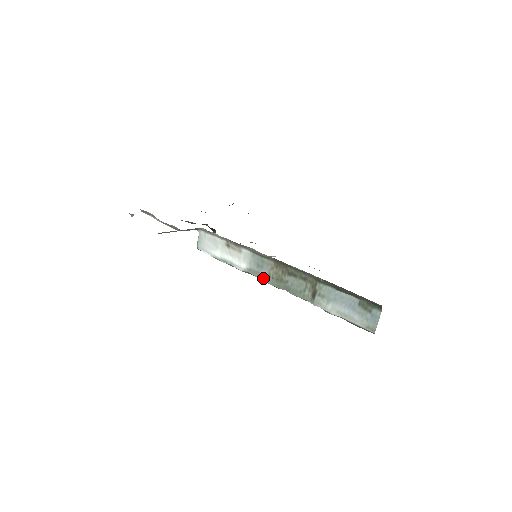
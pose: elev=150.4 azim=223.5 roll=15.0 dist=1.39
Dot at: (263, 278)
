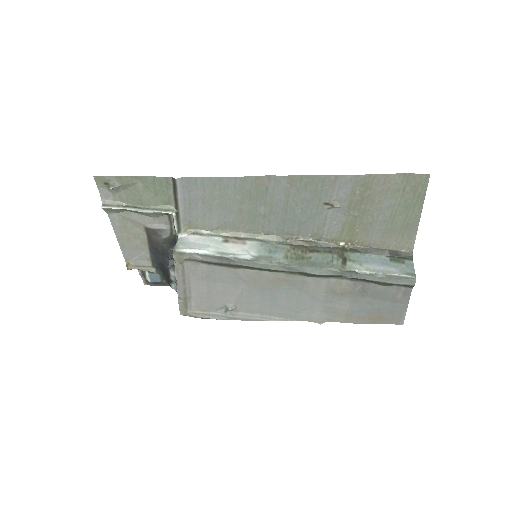
Dot at: (279, 260)
